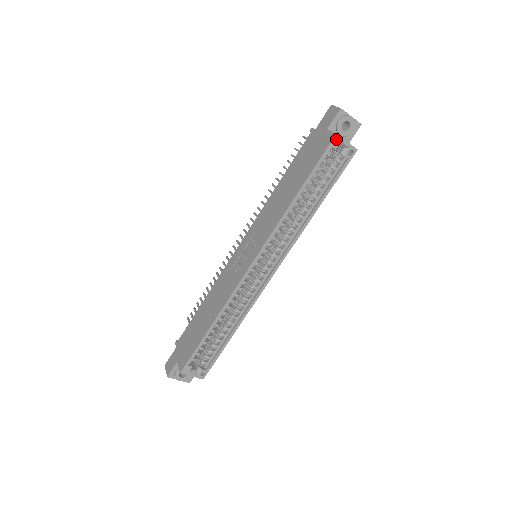
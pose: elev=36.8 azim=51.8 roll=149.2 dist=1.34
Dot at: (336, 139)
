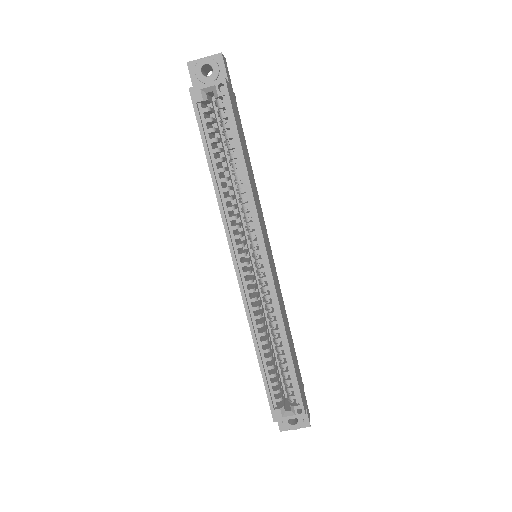
Dot at: (193, 92)
